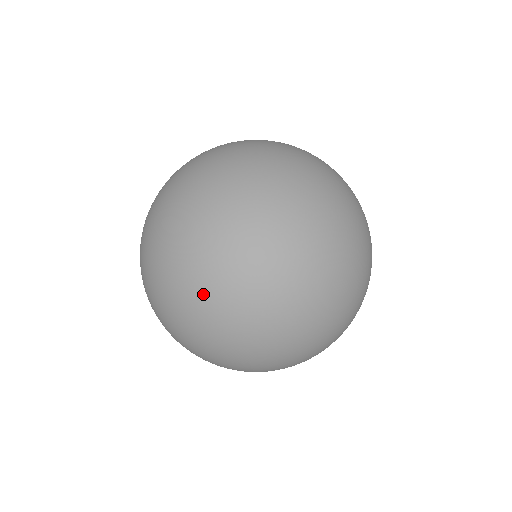
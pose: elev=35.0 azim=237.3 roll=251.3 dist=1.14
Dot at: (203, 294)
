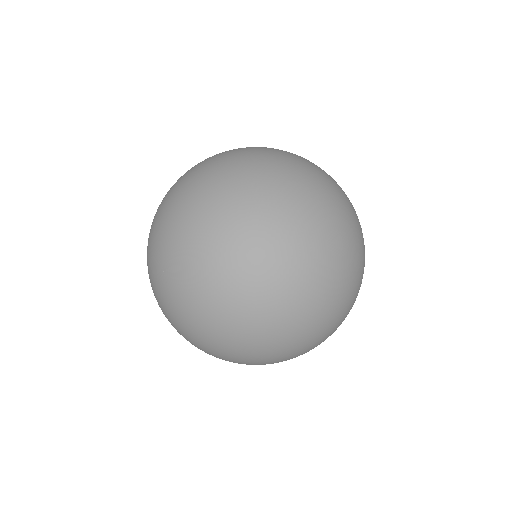
Dot at: (257, 325)
